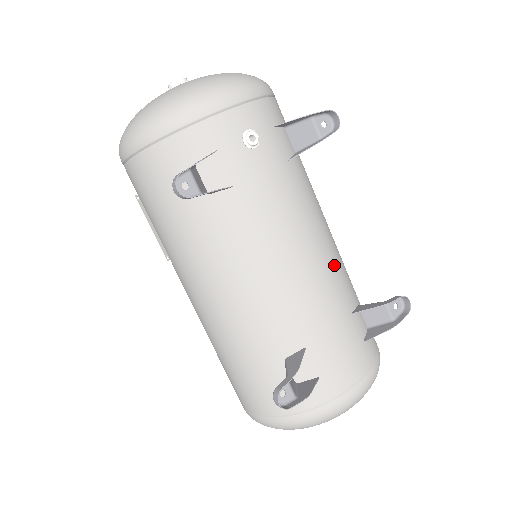
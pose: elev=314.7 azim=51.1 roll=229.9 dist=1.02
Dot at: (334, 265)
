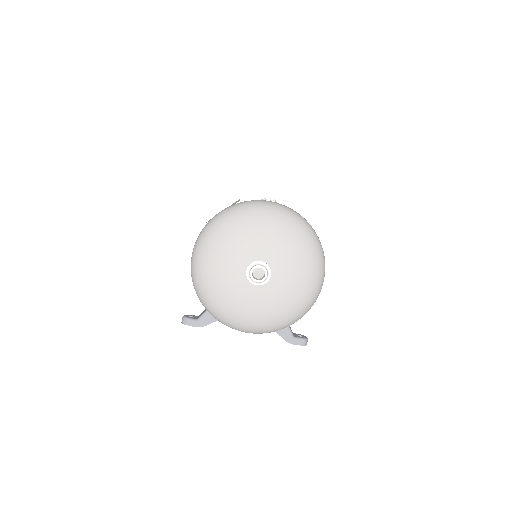
Dot at: occluded
